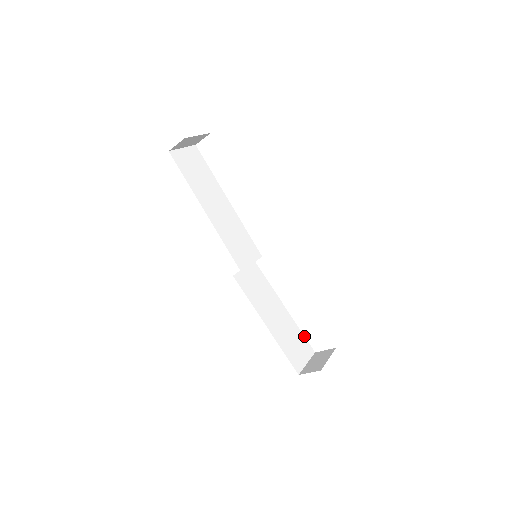
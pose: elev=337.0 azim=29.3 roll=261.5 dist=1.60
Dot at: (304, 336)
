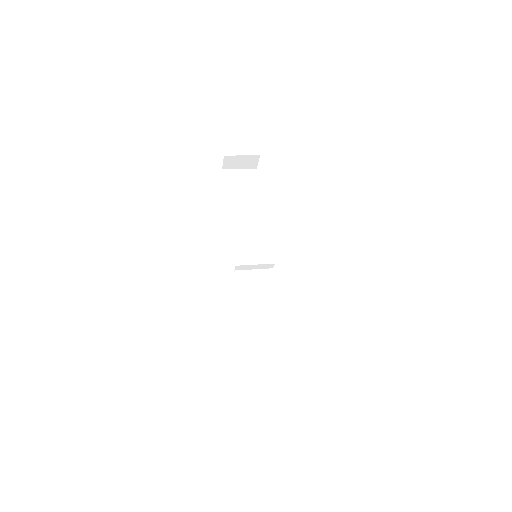
Dot at: occluded
